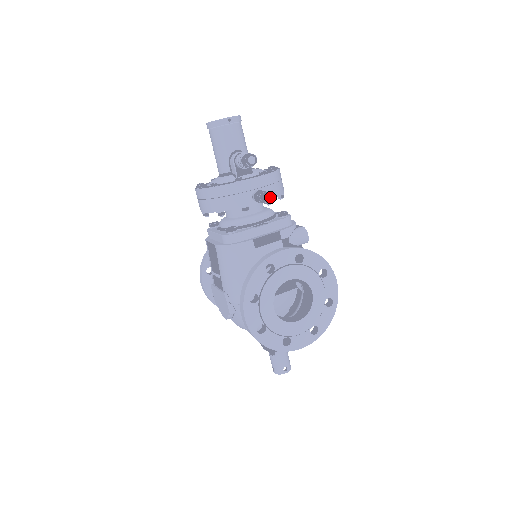
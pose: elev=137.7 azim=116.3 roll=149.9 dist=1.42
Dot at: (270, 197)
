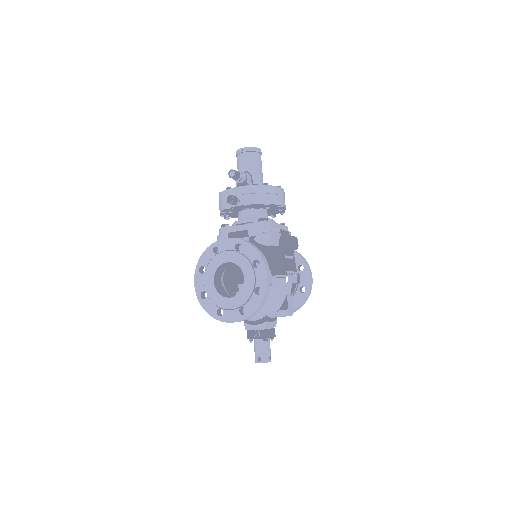
Dot at: (246, 203)
